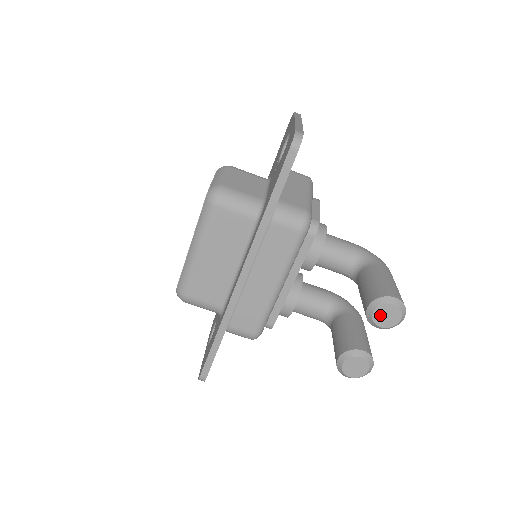
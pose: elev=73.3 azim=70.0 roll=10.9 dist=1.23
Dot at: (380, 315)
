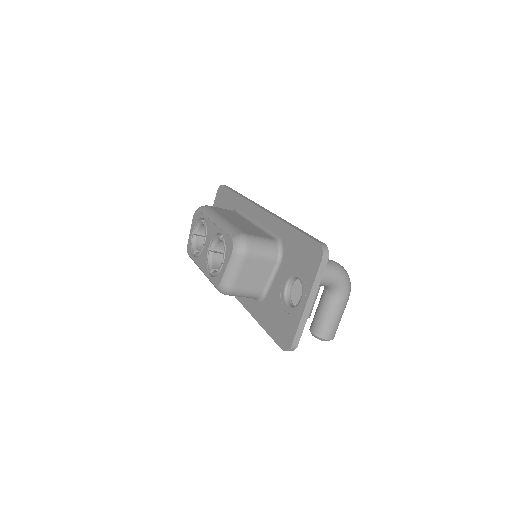
Dot at: occluded
